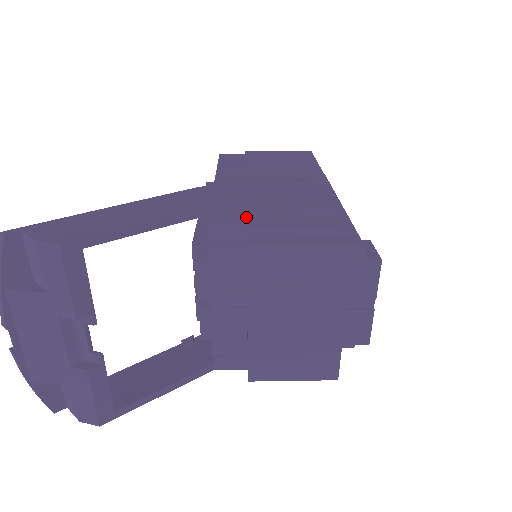
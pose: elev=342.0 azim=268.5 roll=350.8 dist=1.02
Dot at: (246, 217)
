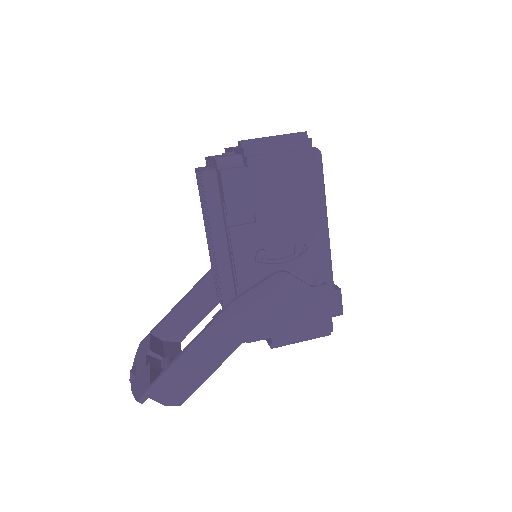
Dot at: (270, 333)
